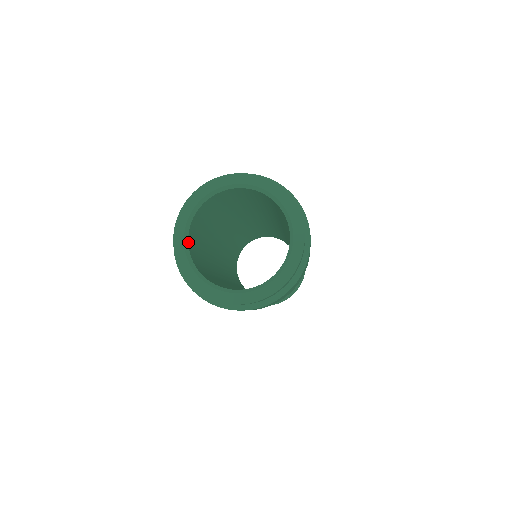
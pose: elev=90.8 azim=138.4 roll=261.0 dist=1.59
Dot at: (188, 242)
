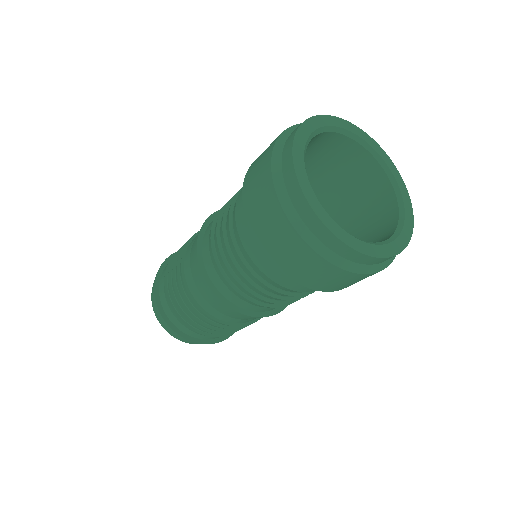
Dot at: (306, 176)
